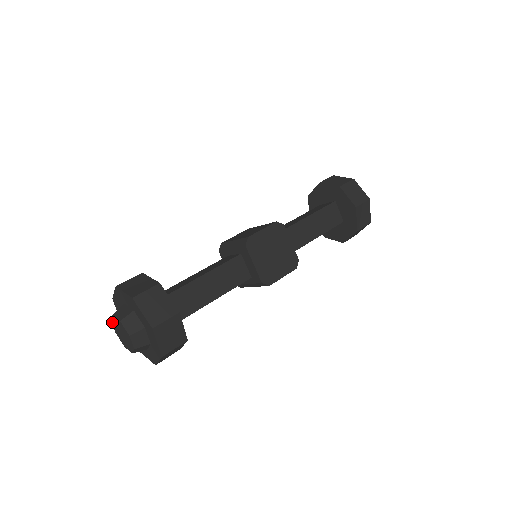
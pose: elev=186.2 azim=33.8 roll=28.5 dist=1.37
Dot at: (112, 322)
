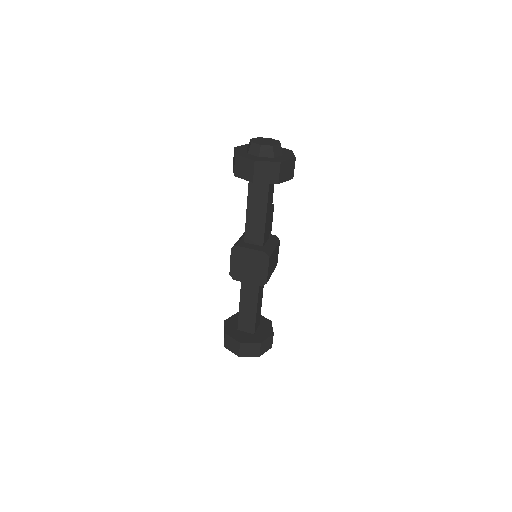
Dot at: occluded
